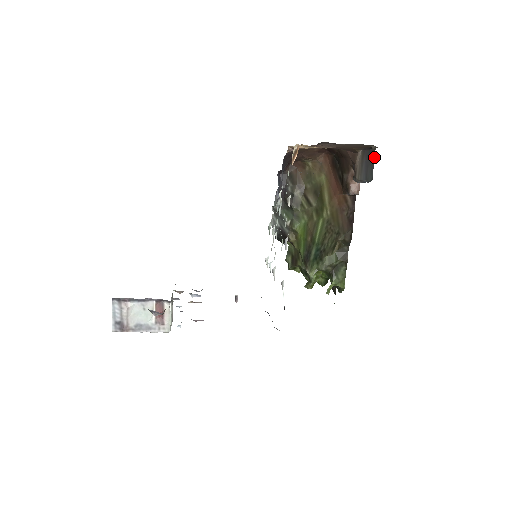
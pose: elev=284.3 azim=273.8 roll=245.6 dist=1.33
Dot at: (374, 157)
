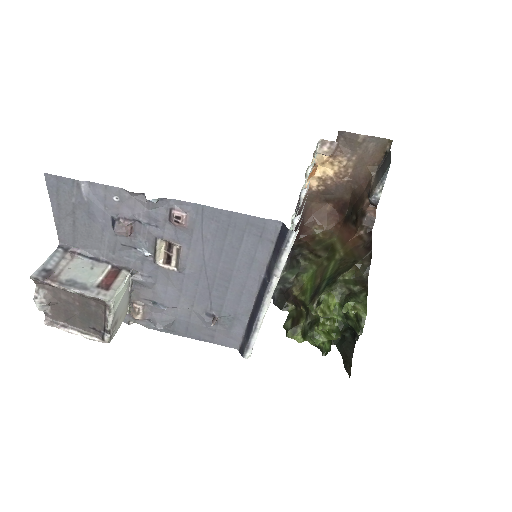
Dot at: (390, 153)
